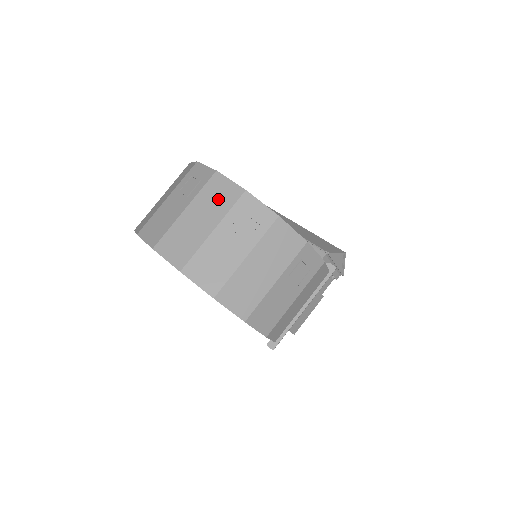
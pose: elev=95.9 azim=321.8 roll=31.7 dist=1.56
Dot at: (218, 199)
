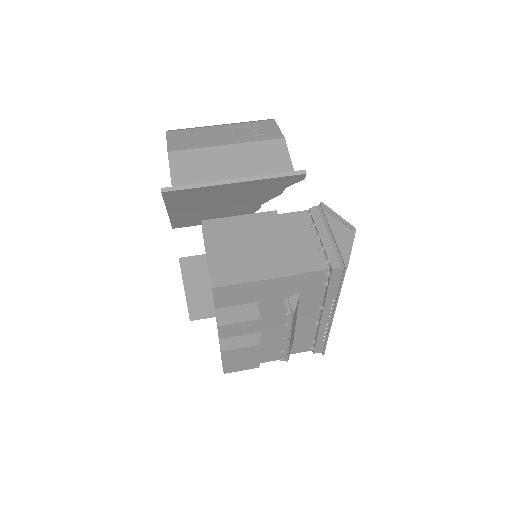
Dot at: occluded
